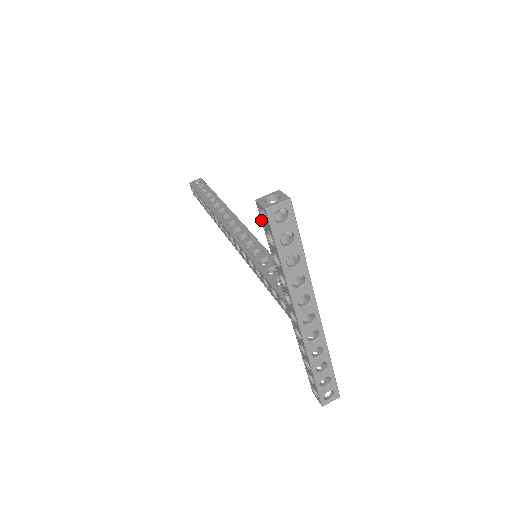
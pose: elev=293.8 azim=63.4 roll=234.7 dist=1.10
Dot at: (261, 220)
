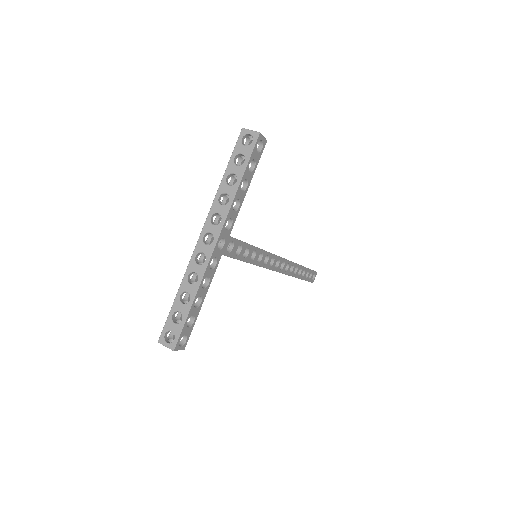
Dot at: occluded
